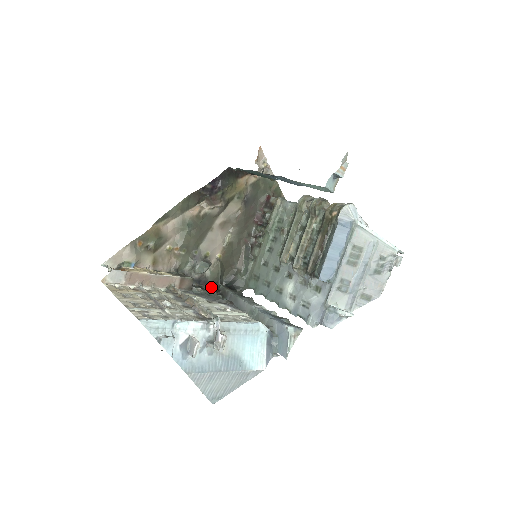
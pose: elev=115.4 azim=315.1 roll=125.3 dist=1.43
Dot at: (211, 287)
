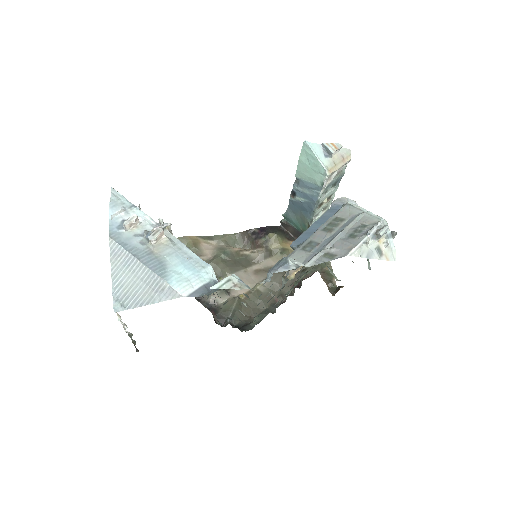
Dot at: (219, 320)
